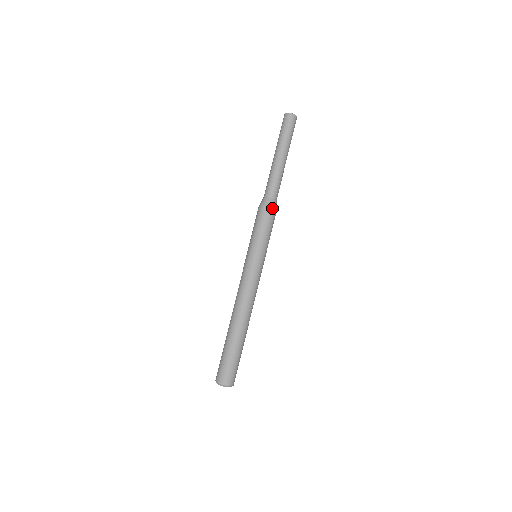
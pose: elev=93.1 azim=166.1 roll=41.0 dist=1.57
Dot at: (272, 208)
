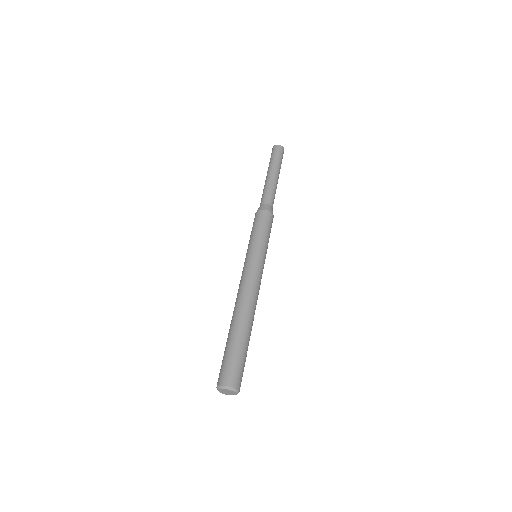
Dot at: (273, 216)
